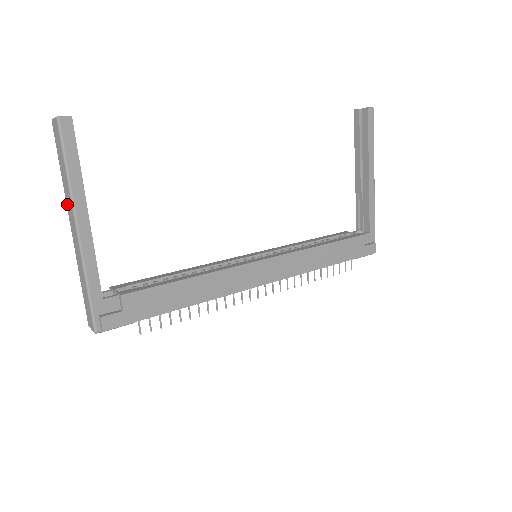
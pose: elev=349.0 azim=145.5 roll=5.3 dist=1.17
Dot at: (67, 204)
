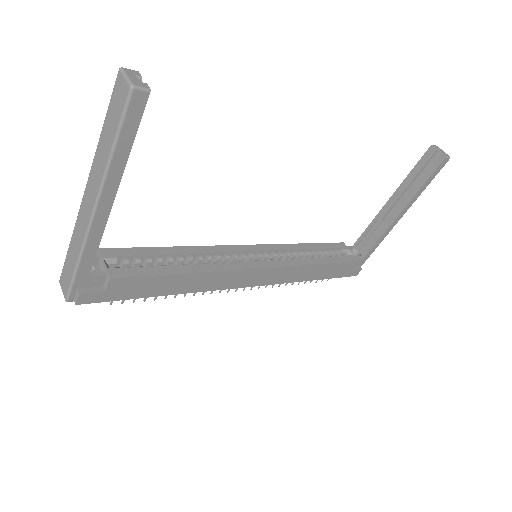
Dot at: (93, 170)
